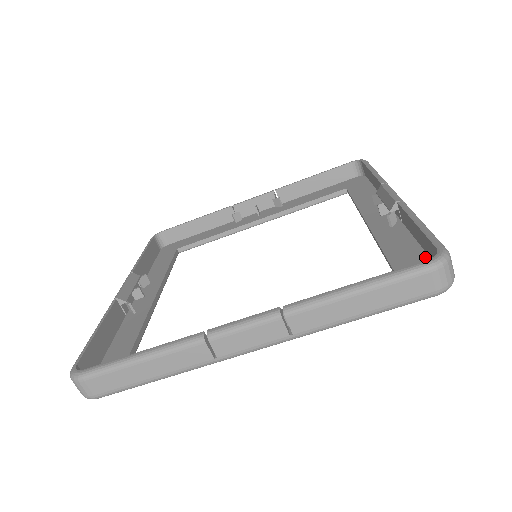
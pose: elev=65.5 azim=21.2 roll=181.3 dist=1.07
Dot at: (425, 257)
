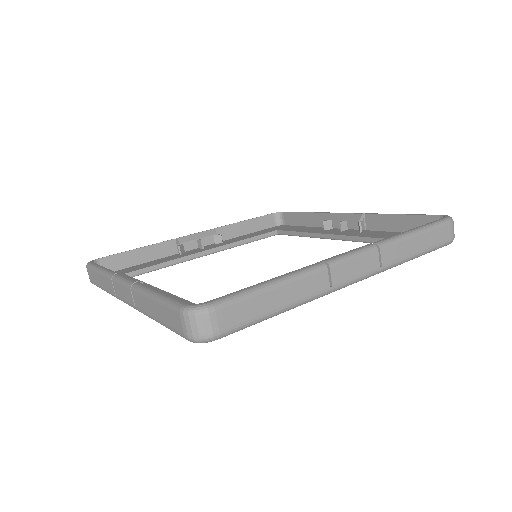
Dot at: occluded
